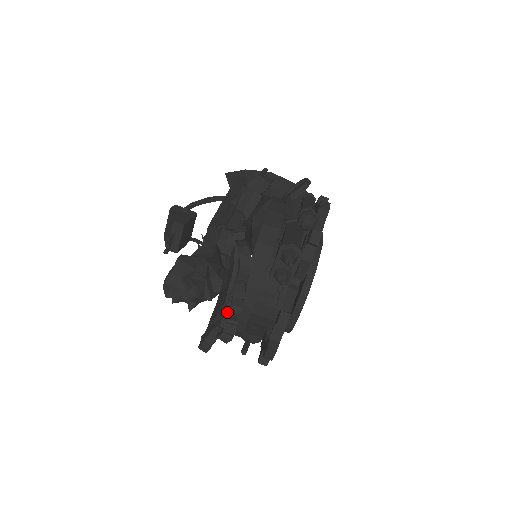
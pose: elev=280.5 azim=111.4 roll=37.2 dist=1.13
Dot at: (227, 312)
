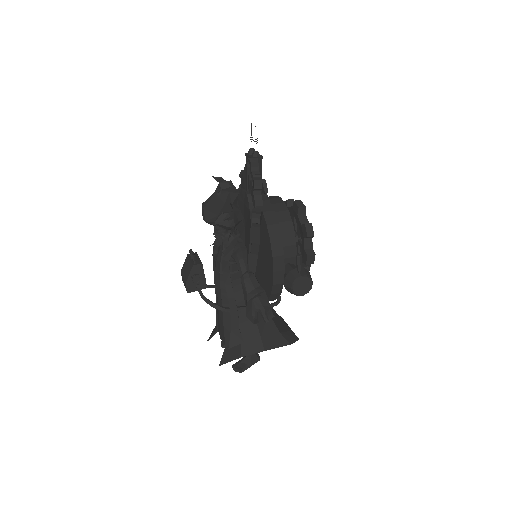
Dot at: (246, 172)
